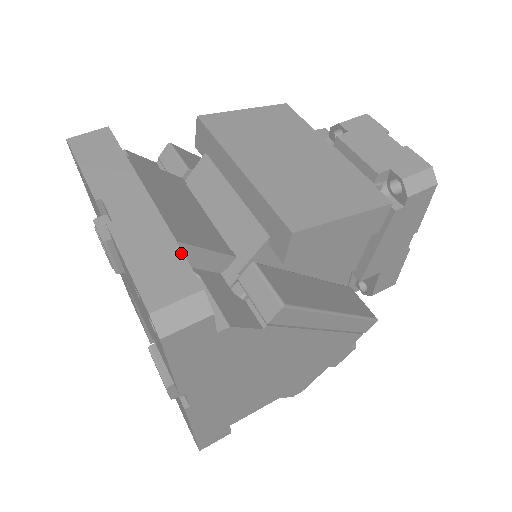
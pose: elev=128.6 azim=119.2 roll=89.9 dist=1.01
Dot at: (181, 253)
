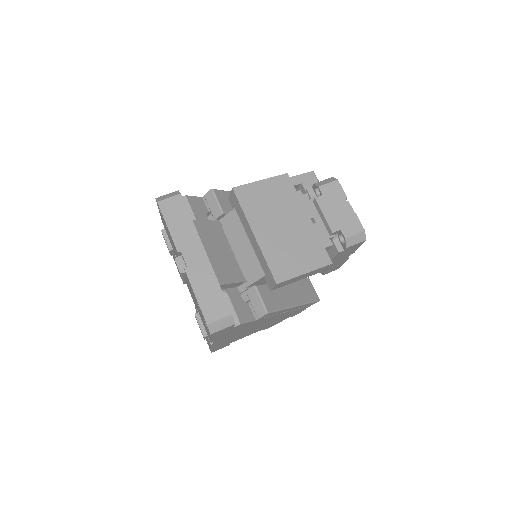
Dot at: (222, 292)
